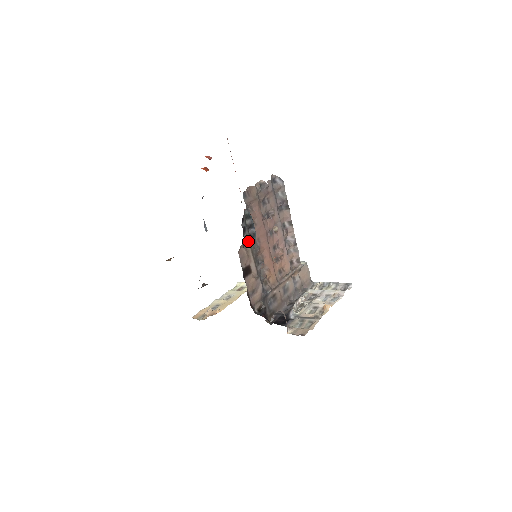
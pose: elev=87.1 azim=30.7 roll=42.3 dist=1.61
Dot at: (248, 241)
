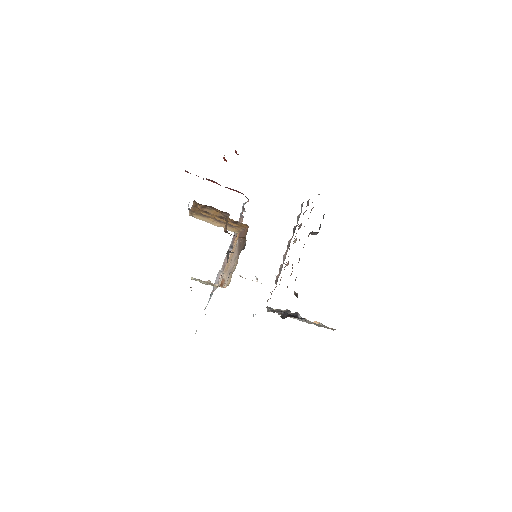
Dot at: occluded
